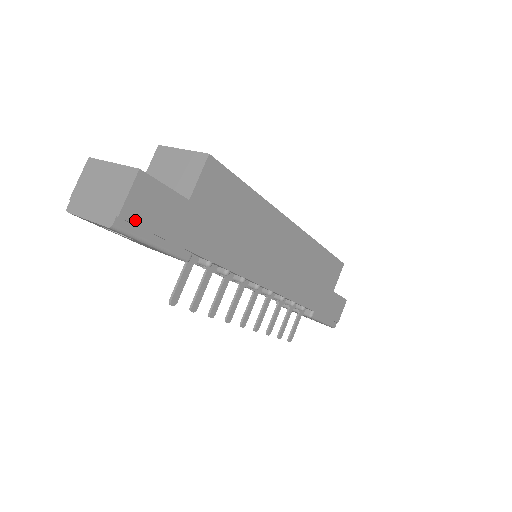
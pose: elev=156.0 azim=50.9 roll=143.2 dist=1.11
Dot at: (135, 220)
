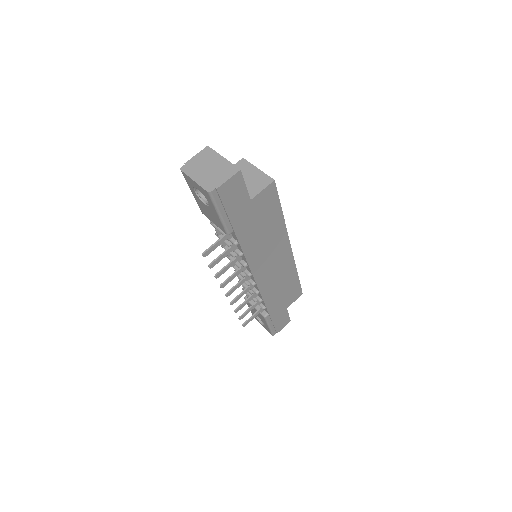
Dot at: (222, 195)
